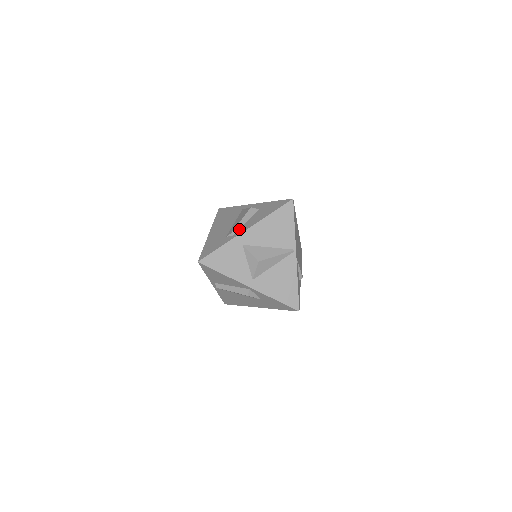
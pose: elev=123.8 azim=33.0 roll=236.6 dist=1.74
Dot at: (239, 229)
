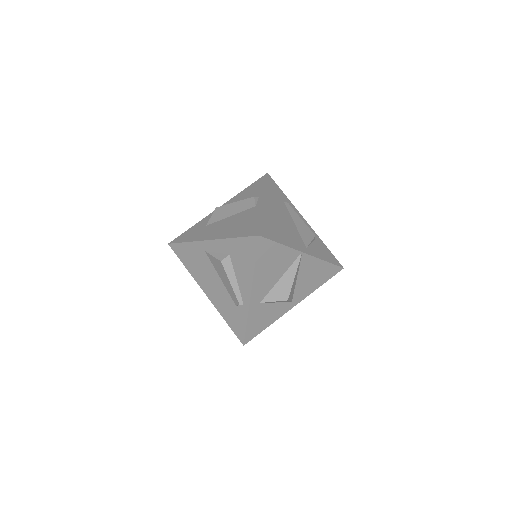
Dot at: (240, 294)
